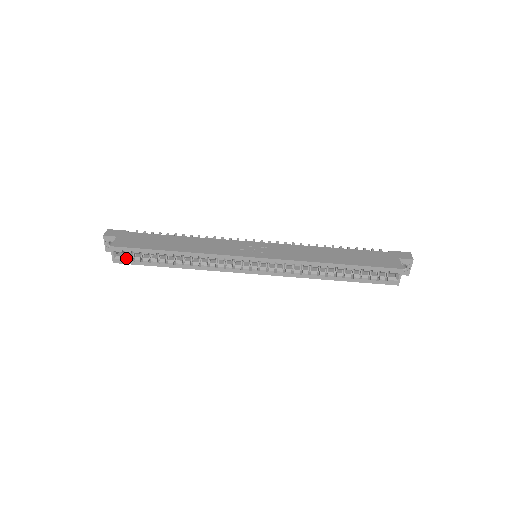
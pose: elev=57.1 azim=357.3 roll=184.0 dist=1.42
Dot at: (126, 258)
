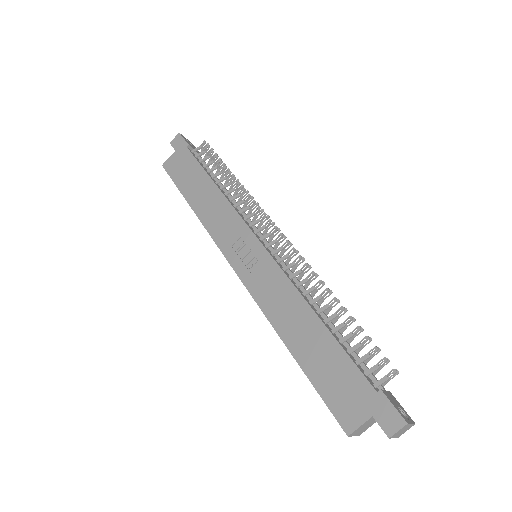
Dot at: occluded
